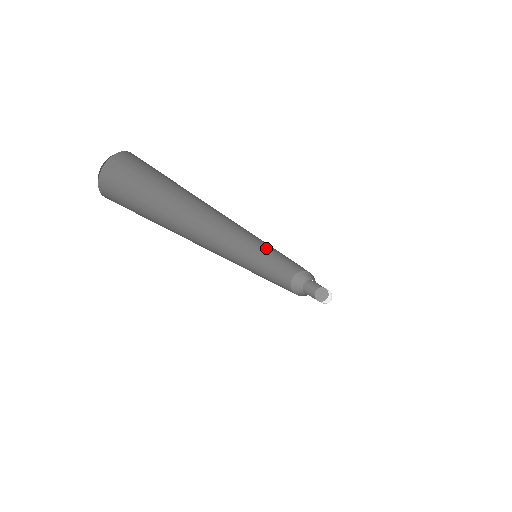
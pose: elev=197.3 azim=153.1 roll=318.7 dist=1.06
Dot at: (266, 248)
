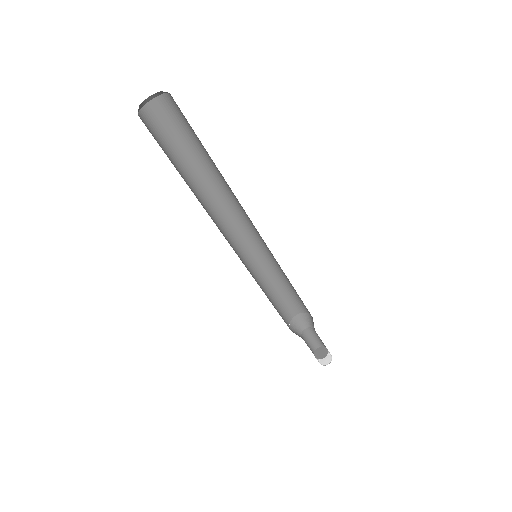
Dot at: (270, 261)
